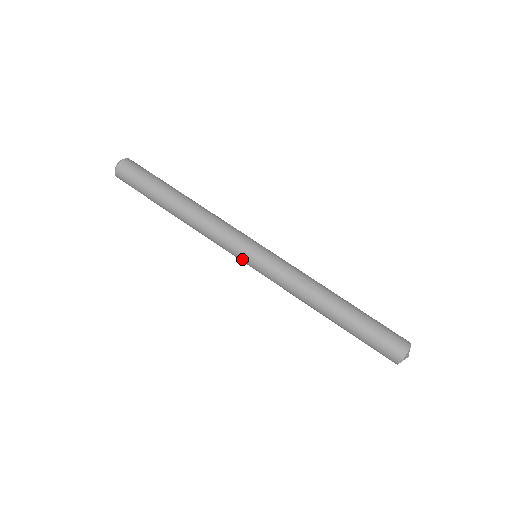
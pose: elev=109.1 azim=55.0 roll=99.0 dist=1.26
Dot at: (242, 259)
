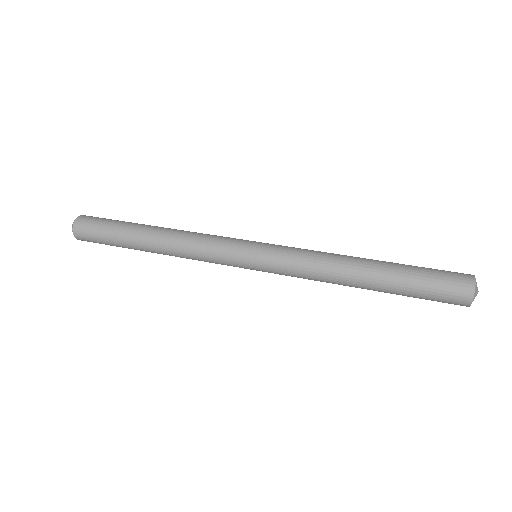
Dot at: (241, 258)
